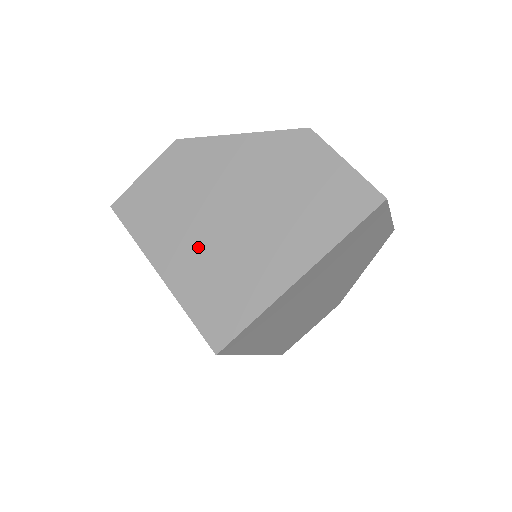
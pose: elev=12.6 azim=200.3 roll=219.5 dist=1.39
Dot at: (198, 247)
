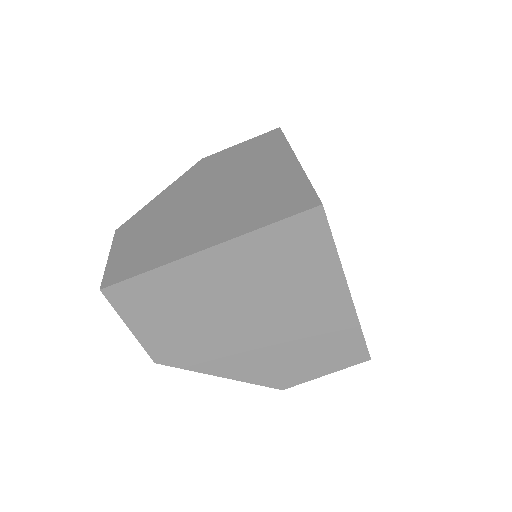
Dot at: (215, 216)
